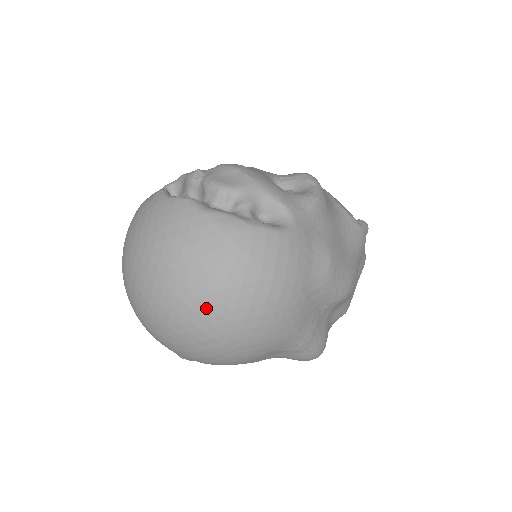
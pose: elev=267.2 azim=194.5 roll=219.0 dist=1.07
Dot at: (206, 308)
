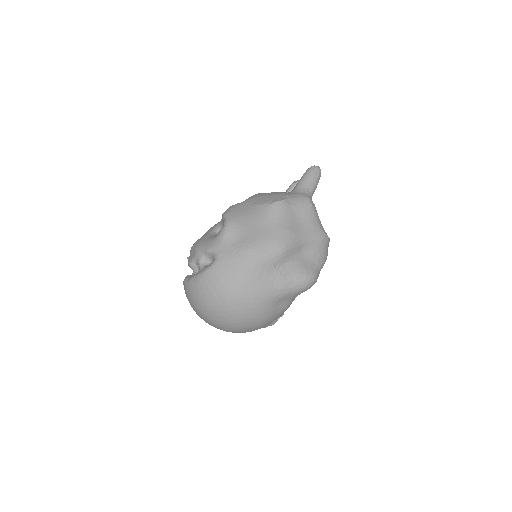
Dot at: (218, 317)
